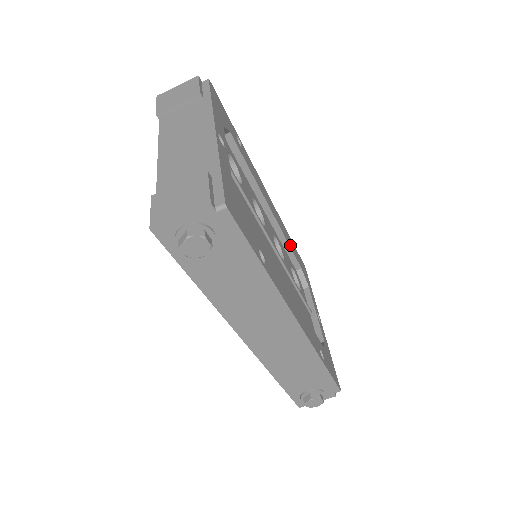
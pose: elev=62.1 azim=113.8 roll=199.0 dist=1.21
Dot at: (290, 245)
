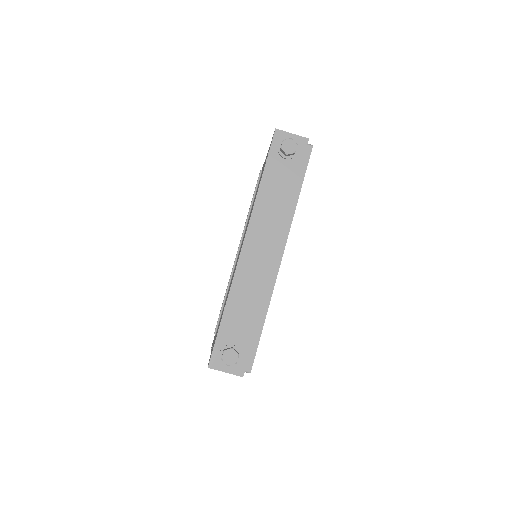
Dot at: occluded
